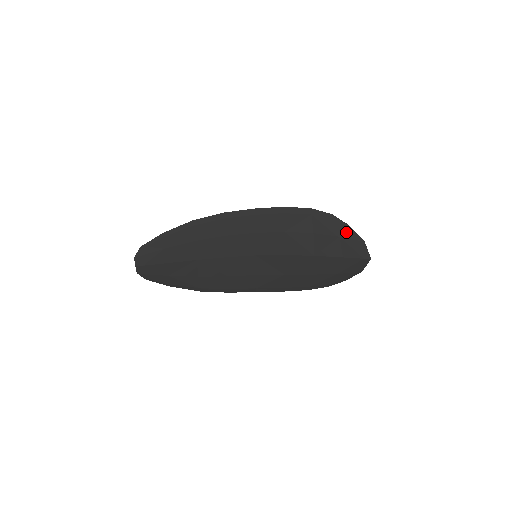
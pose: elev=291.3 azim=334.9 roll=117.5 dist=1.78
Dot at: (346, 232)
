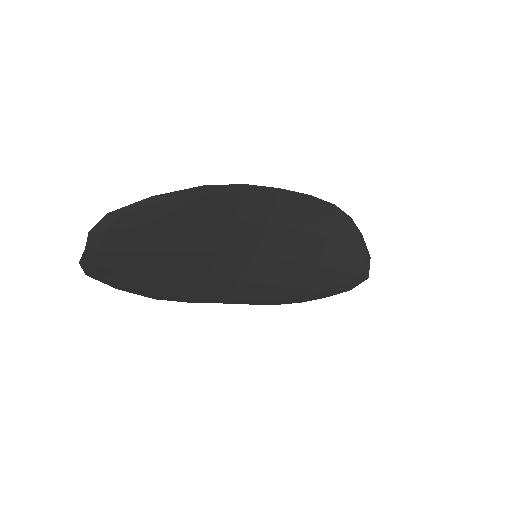
Dot at: (358, 243)
